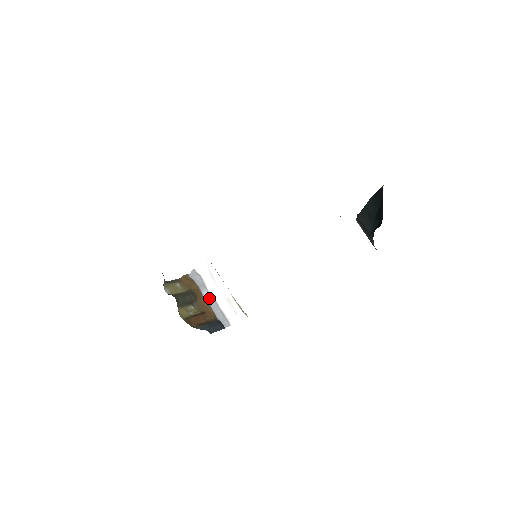
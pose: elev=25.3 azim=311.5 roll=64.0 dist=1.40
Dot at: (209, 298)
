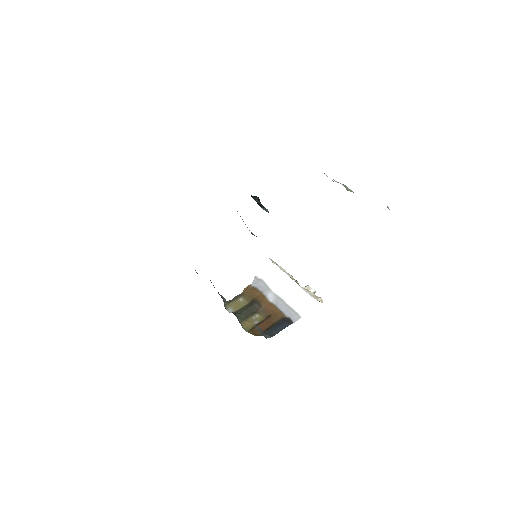
Dot at: (274, 299)
